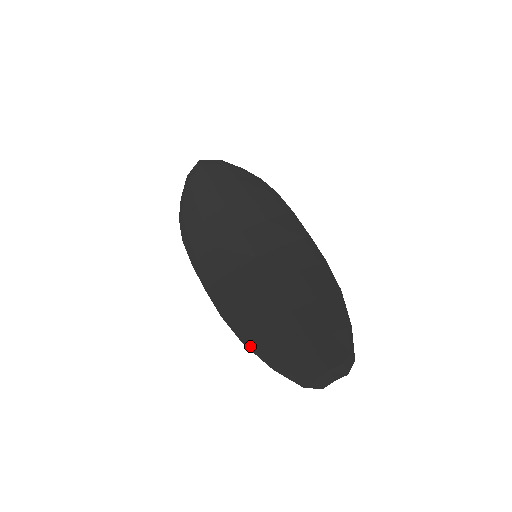
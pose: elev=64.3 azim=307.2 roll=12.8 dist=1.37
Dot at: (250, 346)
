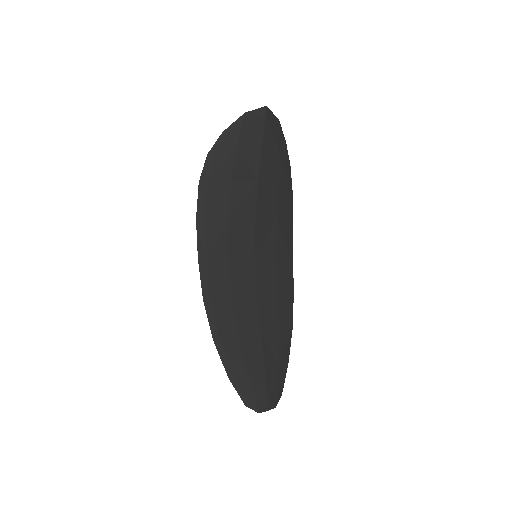
Dot at: (219, 347)
